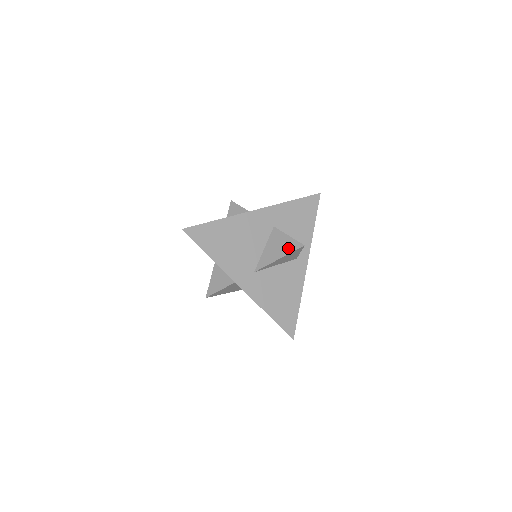
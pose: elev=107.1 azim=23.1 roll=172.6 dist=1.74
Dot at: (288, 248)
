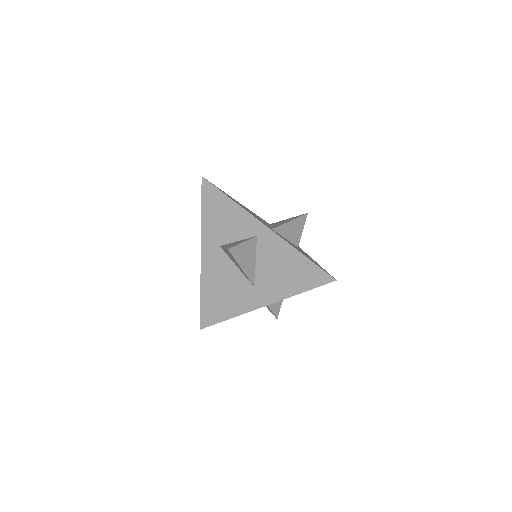
Dot at: (294, 218)
